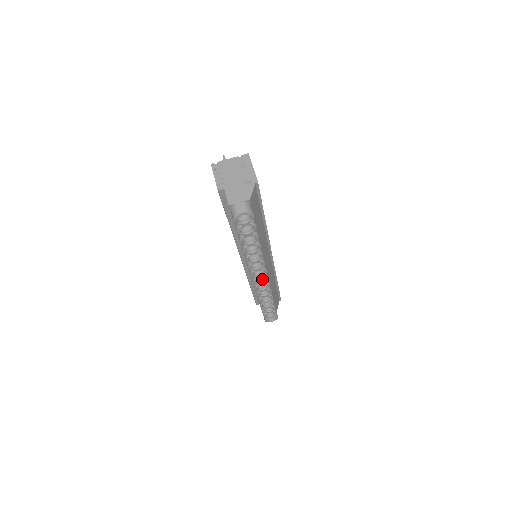
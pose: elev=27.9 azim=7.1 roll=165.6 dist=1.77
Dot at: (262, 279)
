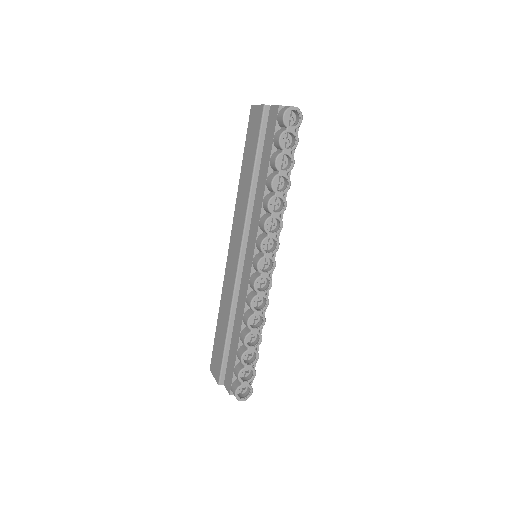
Dot at: (265, 271)
